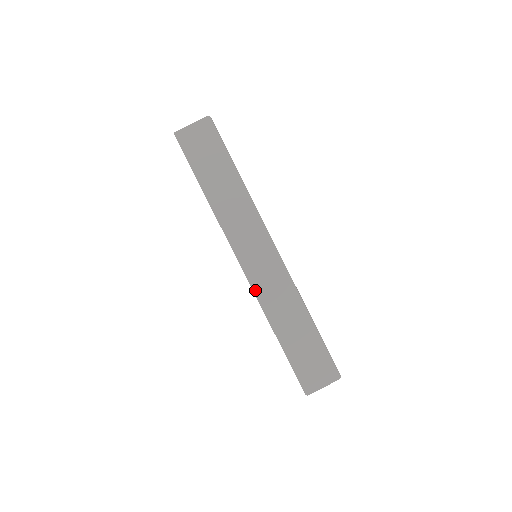
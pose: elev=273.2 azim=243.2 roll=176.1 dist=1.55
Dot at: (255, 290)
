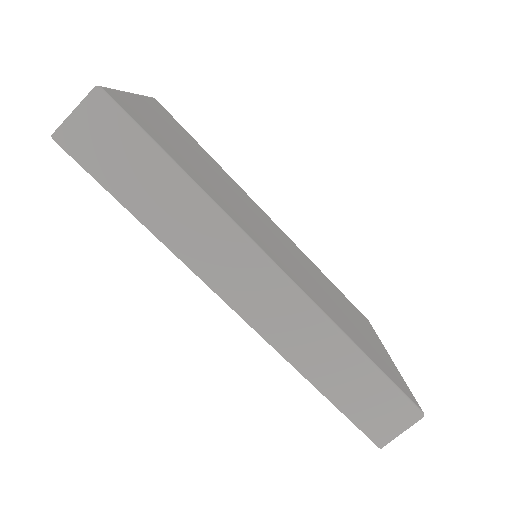
Dot at: (268, 340)
